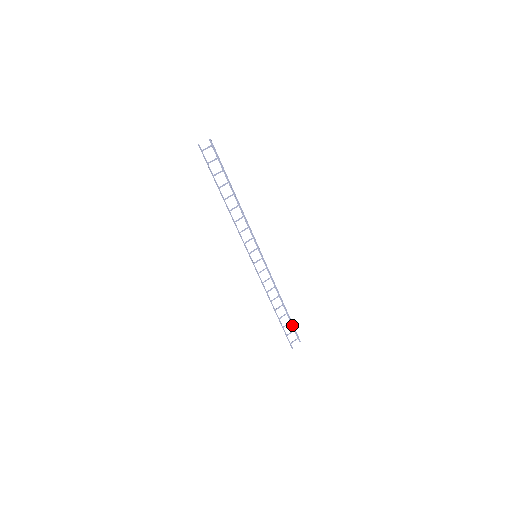
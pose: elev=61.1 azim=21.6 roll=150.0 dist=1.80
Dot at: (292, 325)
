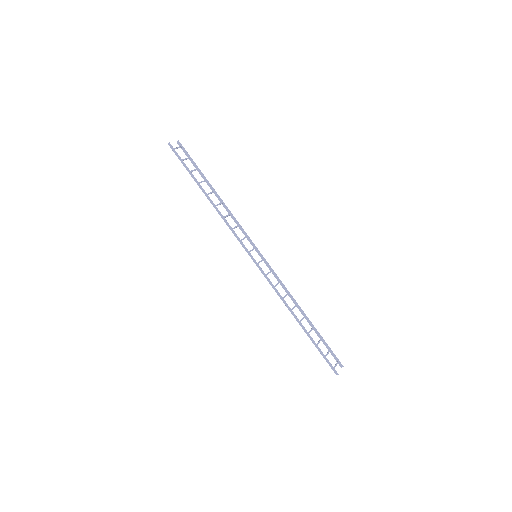
Dot at: occluded
